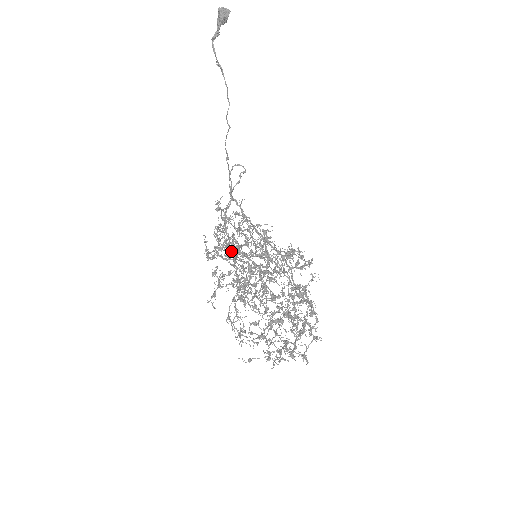
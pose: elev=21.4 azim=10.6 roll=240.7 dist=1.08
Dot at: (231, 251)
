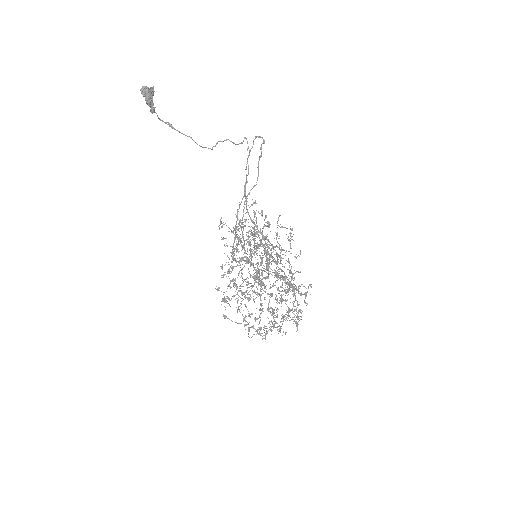
Dot at: occluded
